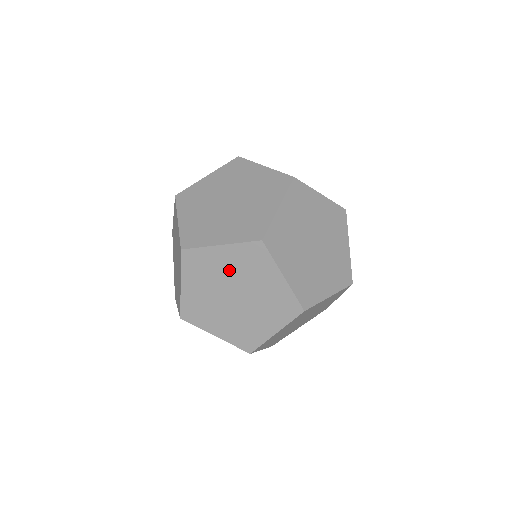
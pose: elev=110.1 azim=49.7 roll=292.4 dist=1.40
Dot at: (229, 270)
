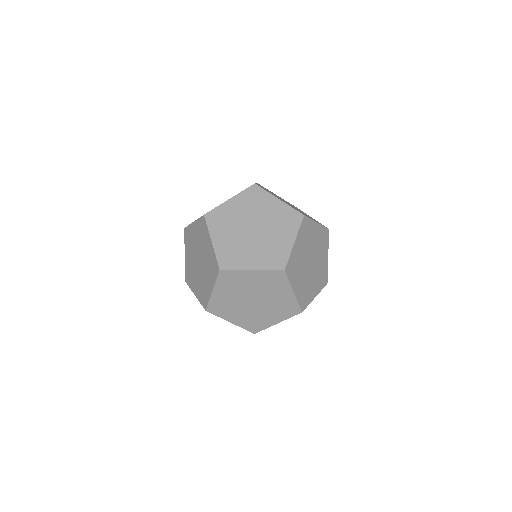
Dot at: (196, 240)
